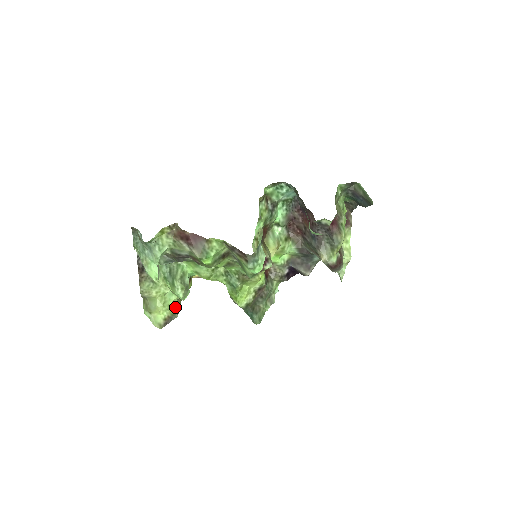
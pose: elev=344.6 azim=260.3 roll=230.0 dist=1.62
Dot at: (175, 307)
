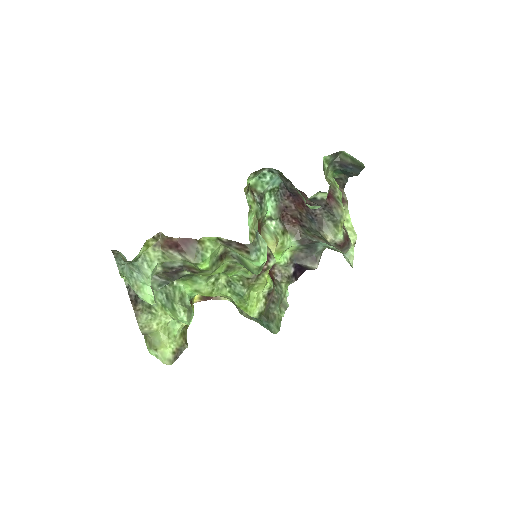
Dot at: (182, 337)
